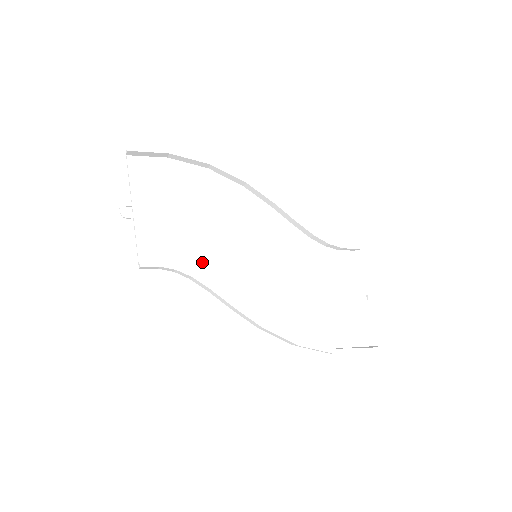
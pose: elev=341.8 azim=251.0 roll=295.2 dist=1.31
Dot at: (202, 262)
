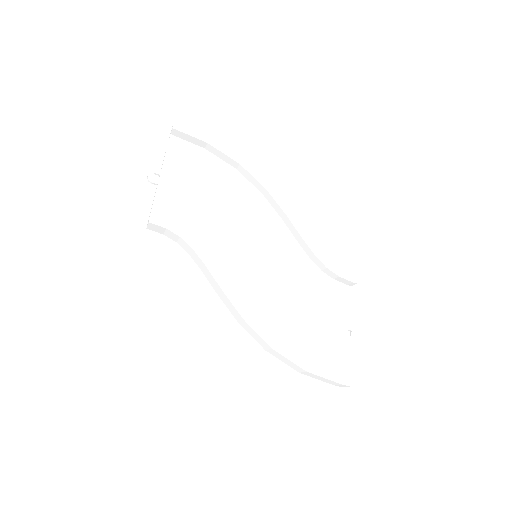
Dot at: (205, 242)
